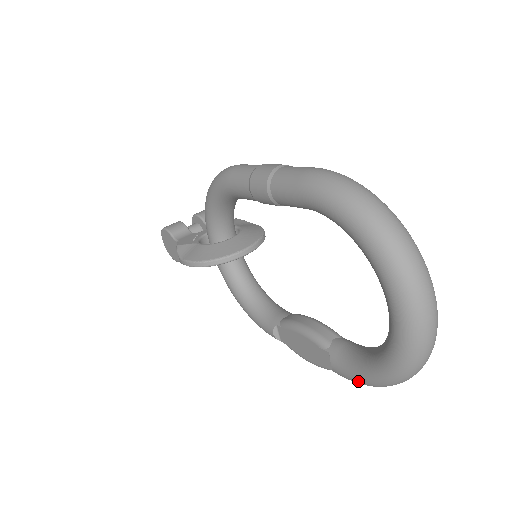
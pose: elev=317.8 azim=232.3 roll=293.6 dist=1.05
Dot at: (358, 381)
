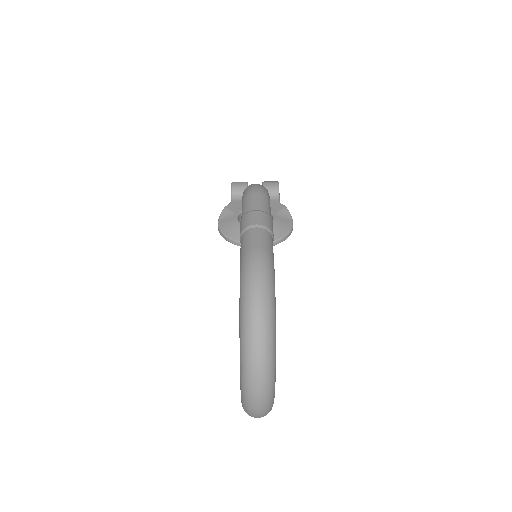
Dot at: occluded
